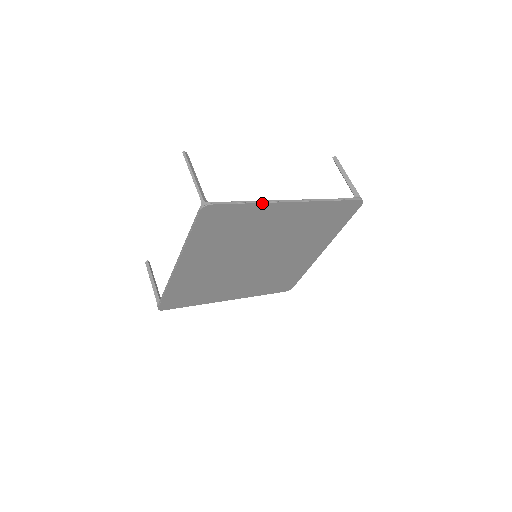
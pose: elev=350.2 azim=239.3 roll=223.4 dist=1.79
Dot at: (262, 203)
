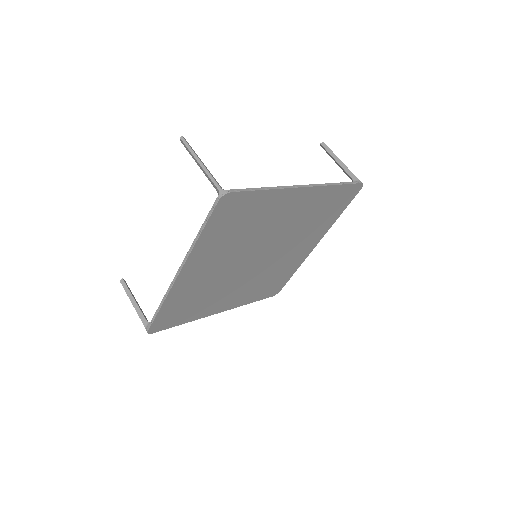
Dot at: (278, 189)
